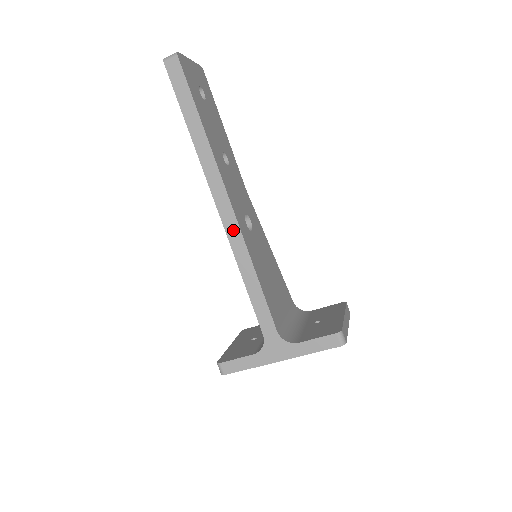
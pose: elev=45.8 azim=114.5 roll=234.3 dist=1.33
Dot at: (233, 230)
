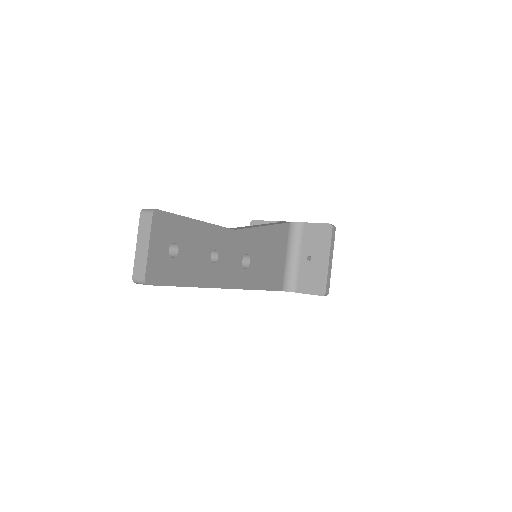
Dot at: occluded
